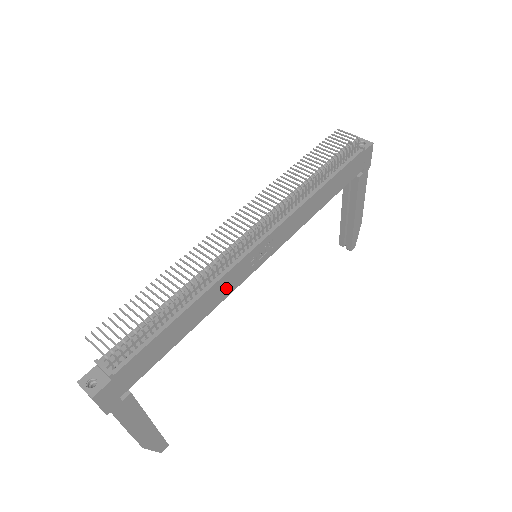
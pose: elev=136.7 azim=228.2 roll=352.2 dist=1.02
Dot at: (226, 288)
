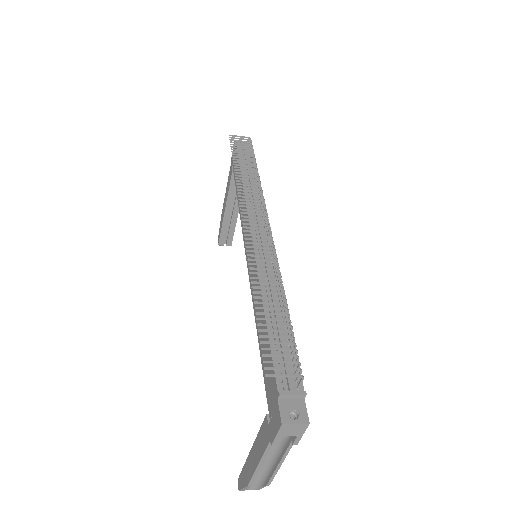
Dot at: occluded
